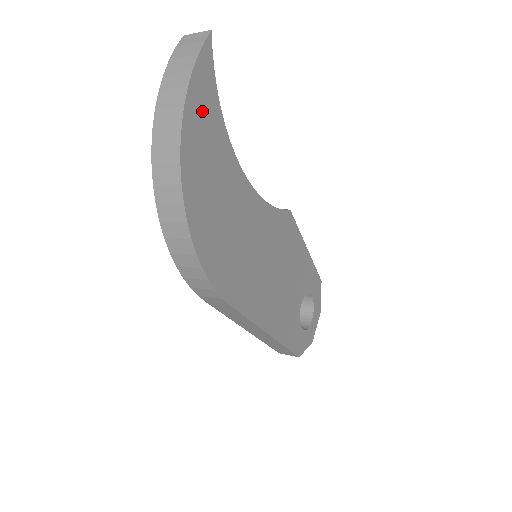
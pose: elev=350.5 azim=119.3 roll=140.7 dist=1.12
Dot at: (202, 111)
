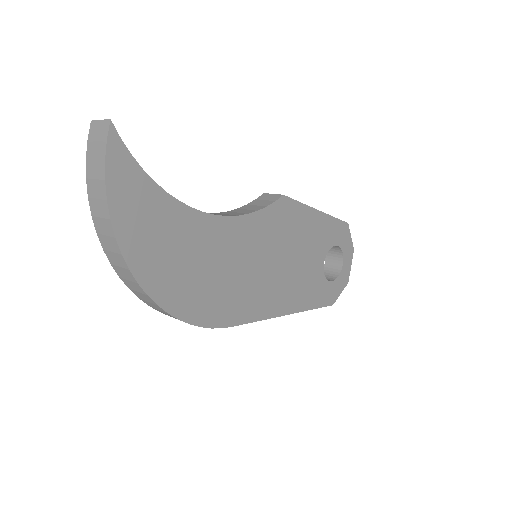
Dot at: (133, 205)
